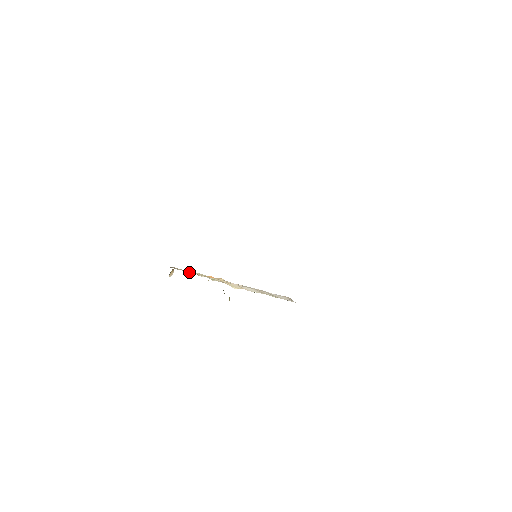
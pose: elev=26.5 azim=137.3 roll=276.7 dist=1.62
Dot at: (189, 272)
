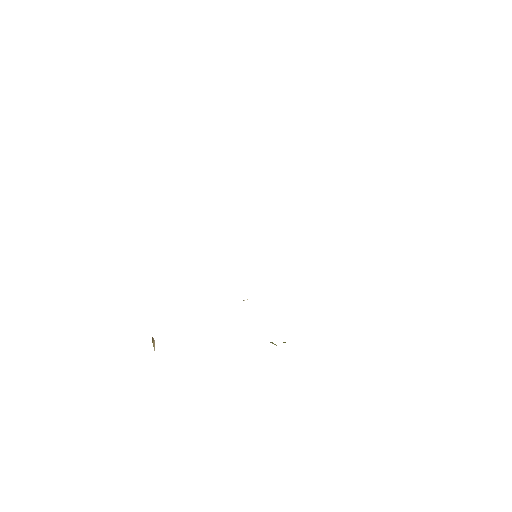
Dot at: occluded
